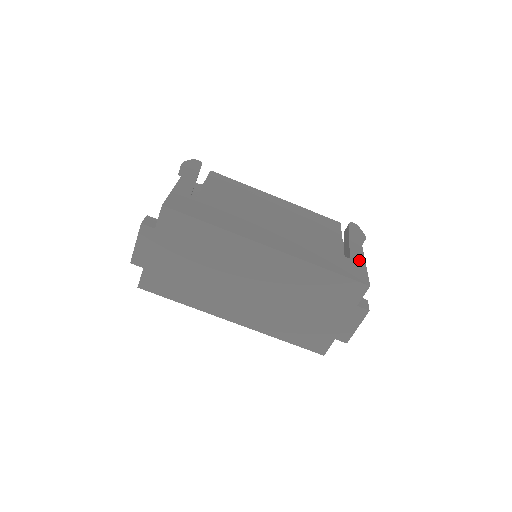
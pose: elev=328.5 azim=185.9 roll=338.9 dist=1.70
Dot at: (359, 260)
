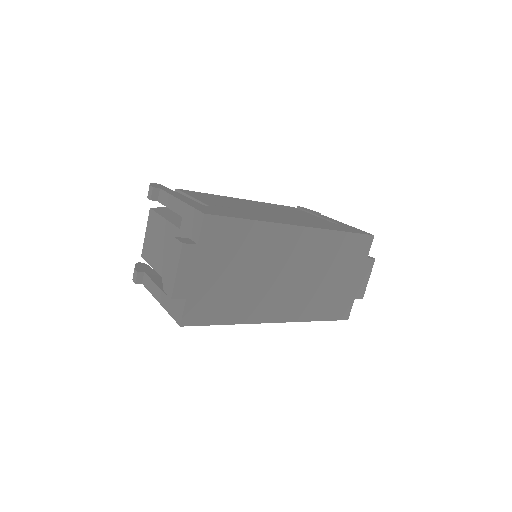
Dot at: (343, 224)
